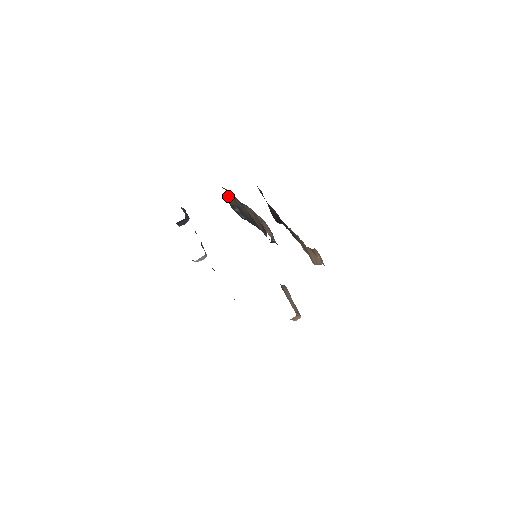
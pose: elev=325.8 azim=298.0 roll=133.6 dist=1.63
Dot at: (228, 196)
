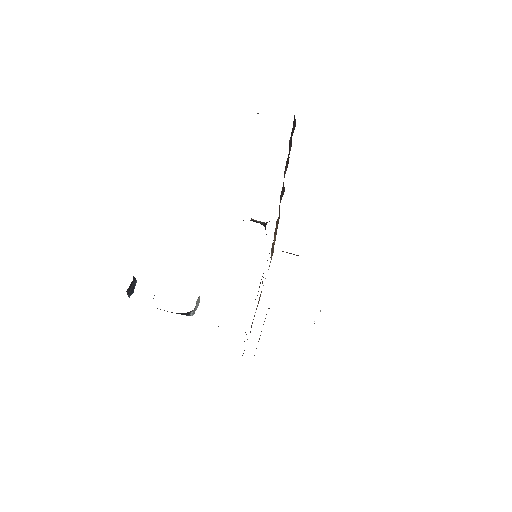
Dot at: occluded
